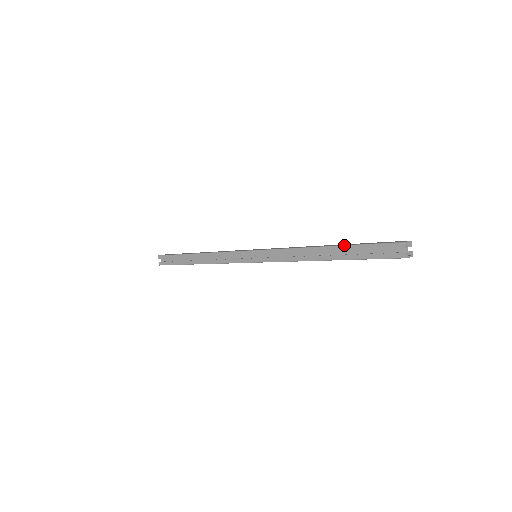
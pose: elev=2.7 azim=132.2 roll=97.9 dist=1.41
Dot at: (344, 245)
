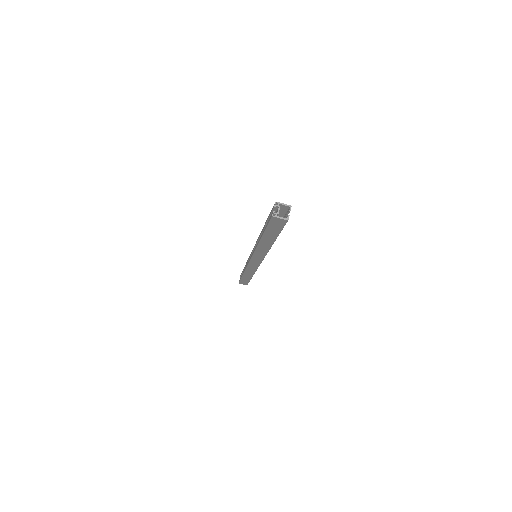
Dot at: occluded
